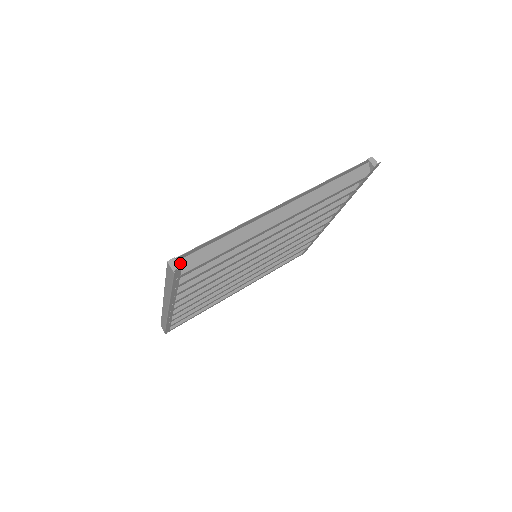
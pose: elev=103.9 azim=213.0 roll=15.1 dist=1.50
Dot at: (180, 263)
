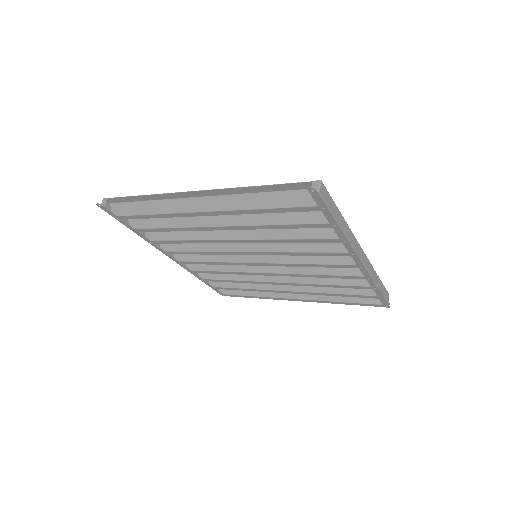
Dot at: (118, 206)
